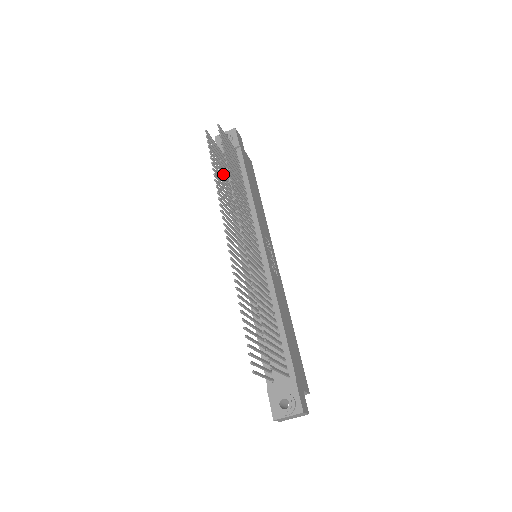
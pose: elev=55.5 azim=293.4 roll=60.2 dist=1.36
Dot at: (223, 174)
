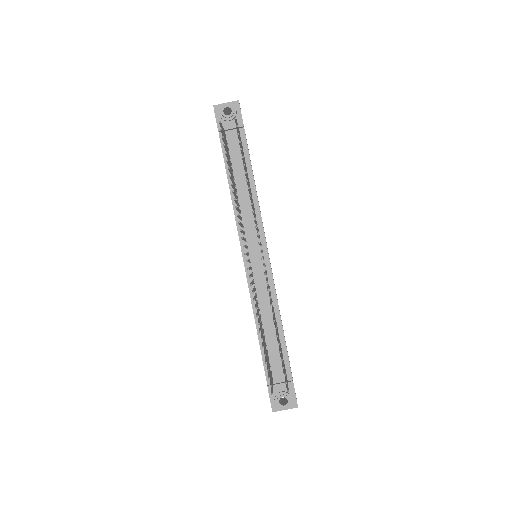
Dot at: (230, 168)
